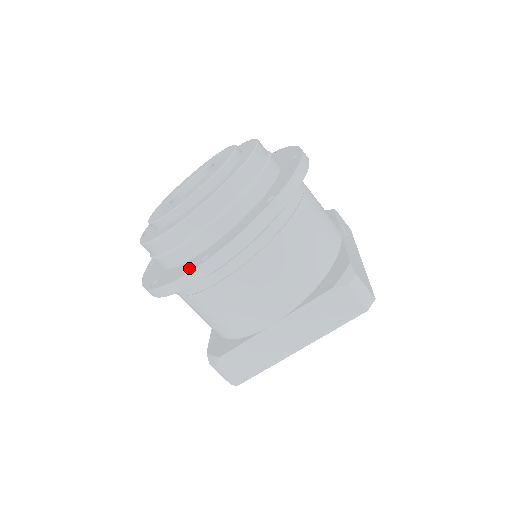
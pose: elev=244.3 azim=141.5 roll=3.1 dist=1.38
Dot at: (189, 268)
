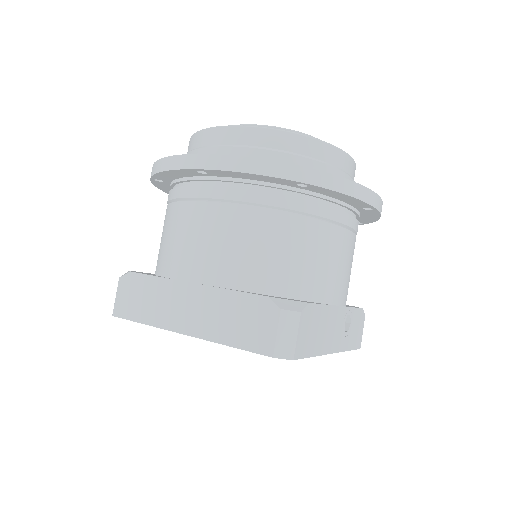
Dot at: occluded
